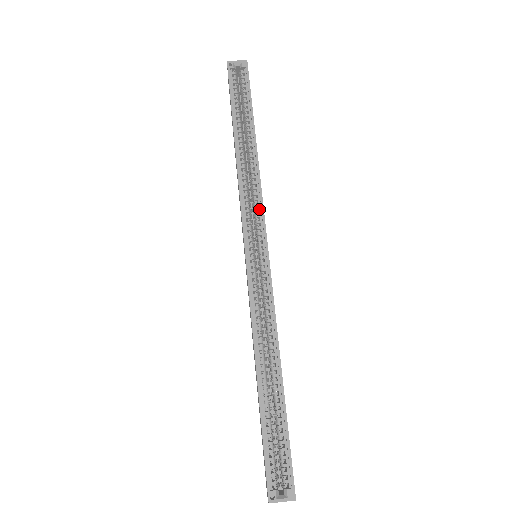
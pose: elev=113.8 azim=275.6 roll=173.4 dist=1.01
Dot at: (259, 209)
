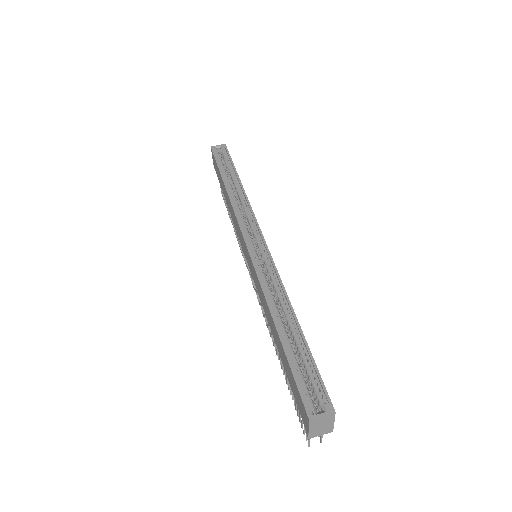
Dot at: (252, 218)
